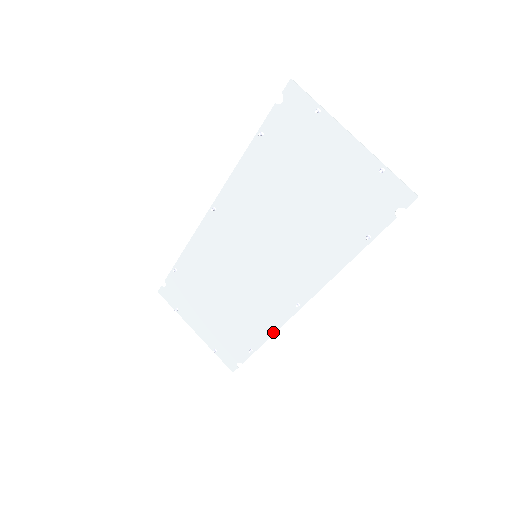
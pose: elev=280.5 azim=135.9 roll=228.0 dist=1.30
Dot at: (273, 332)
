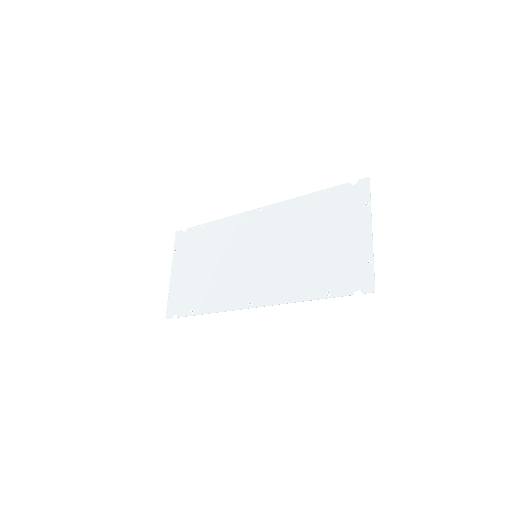
Dot at: (218, 311)
